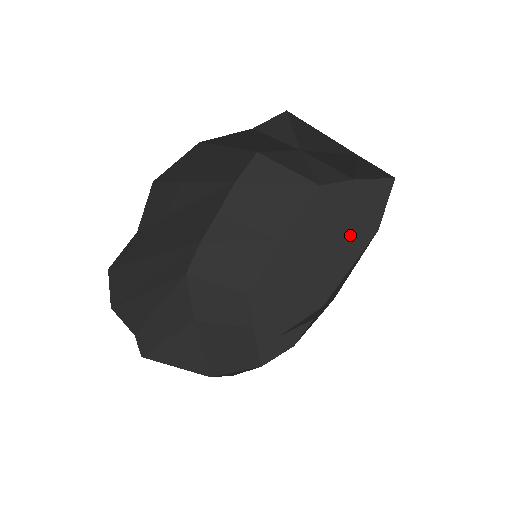
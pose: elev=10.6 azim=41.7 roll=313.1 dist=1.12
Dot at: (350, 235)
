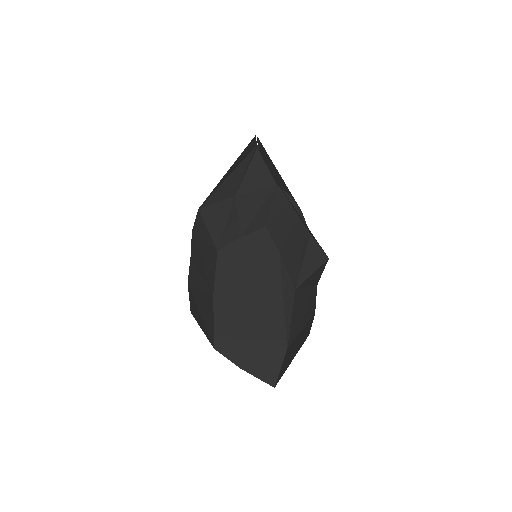
Dot at: (265, 263)
